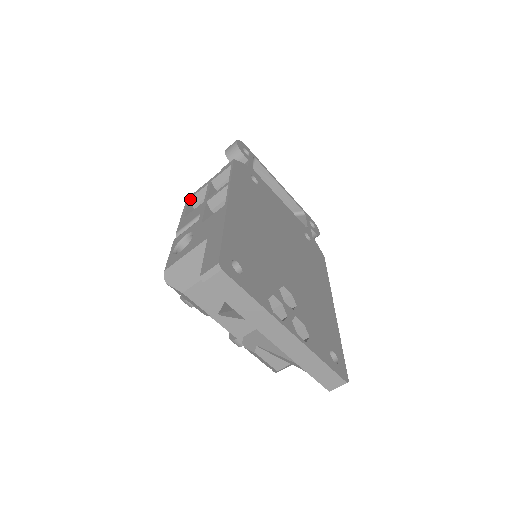
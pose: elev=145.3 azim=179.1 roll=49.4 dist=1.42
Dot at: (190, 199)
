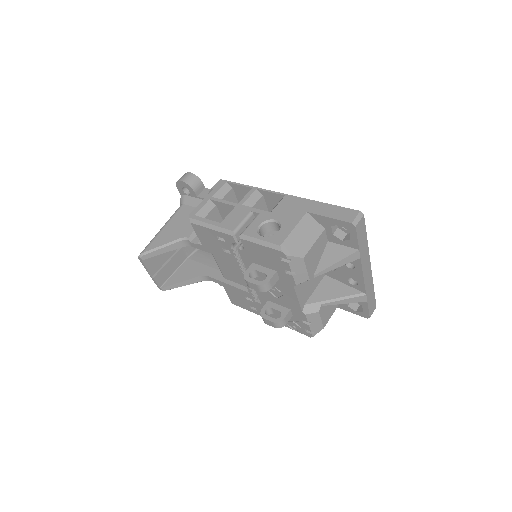
Dot at: (196, 215)
